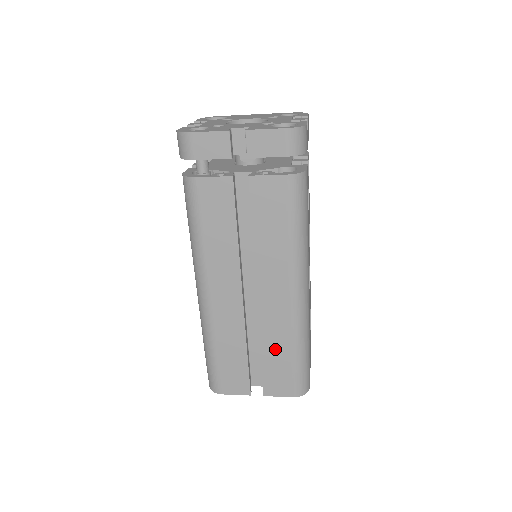
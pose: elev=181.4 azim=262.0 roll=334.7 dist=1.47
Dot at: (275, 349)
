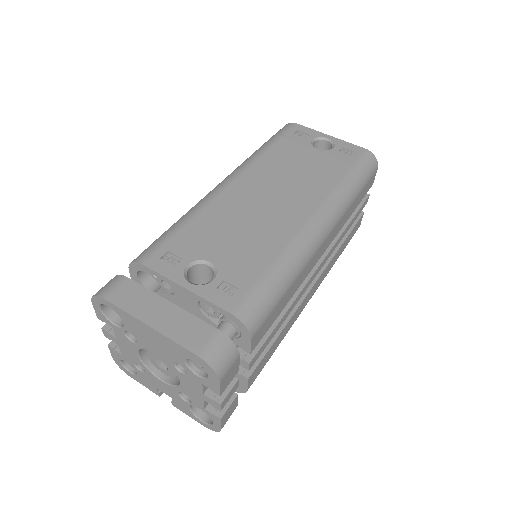
Dot at: occluded
